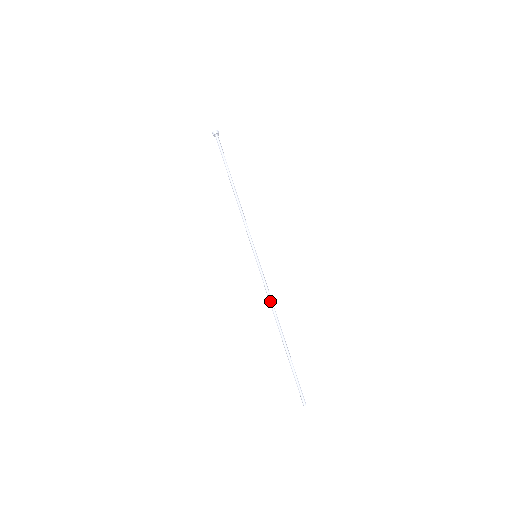
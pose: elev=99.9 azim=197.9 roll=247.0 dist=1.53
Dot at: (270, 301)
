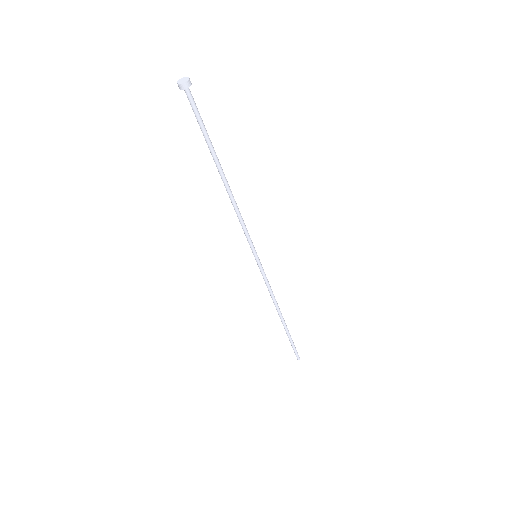
Dot at: (270, 295)
